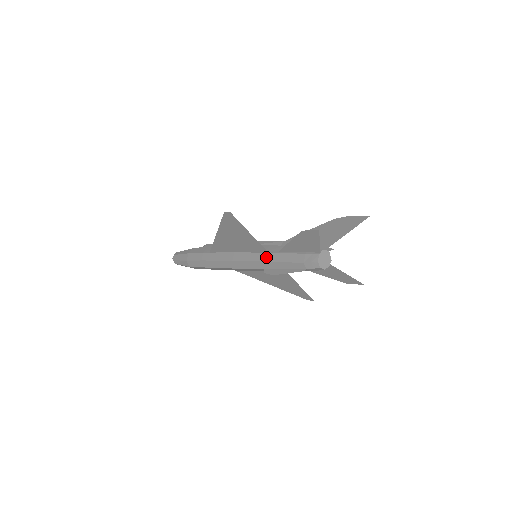
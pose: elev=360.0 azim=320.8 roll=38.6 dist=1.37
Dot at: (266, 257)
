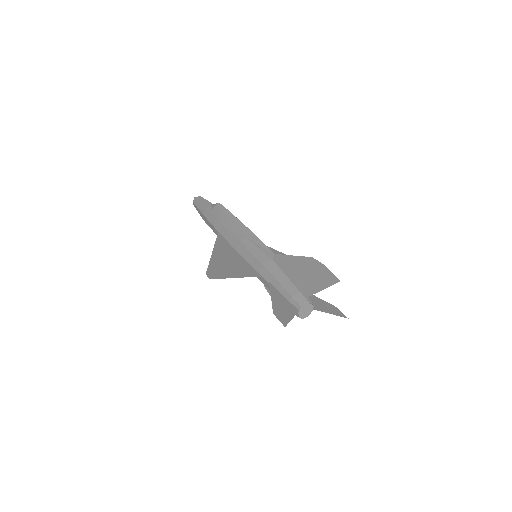
Dot at: (261, 279)
